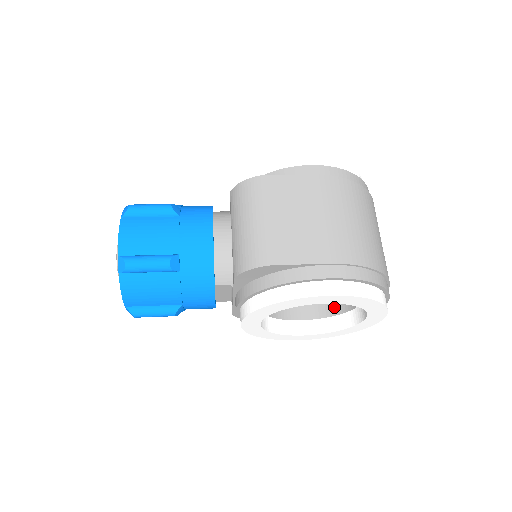
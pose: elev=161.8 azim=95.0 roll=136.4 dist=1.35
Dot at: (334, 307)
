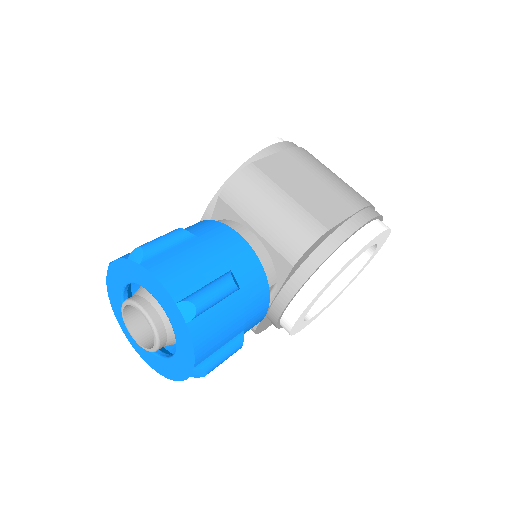
Dot at: occluded
